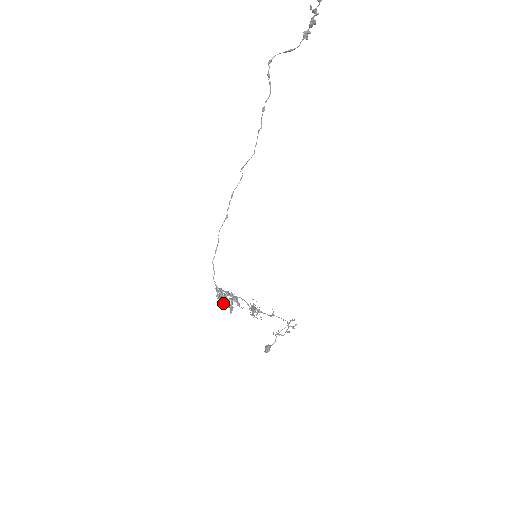
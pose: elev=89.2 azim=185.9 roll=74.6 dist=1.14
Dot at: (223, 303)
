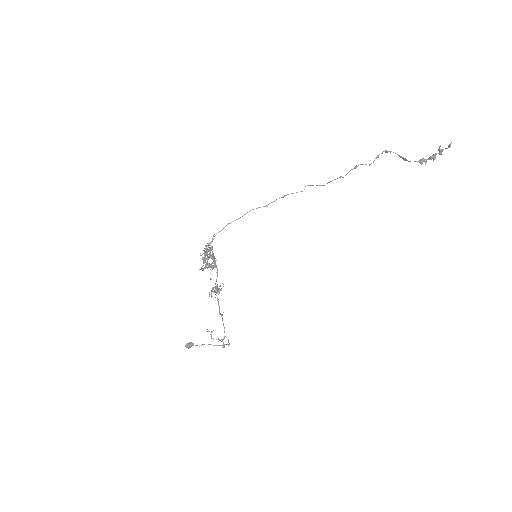
Dot at: (204, 255)
